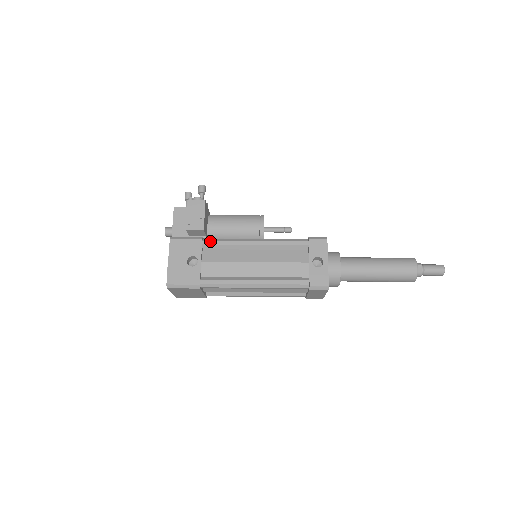
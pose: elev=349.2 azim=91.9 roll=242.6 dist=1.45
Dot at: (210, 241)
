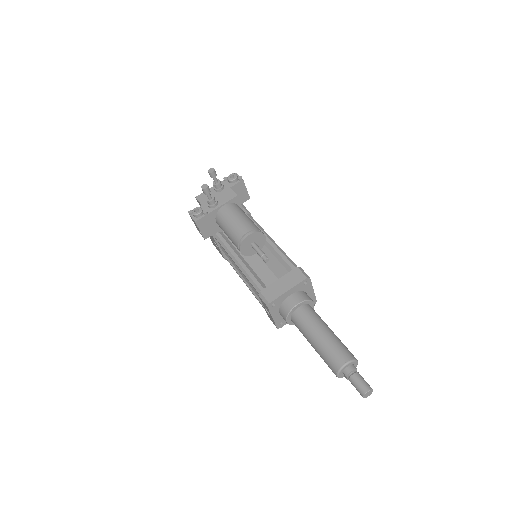
Dot at: (217, 240)
